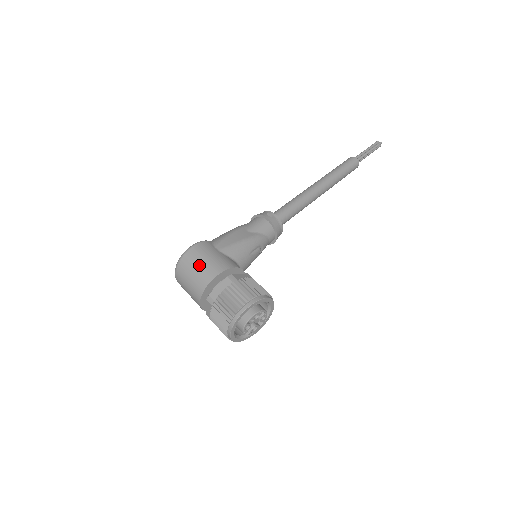
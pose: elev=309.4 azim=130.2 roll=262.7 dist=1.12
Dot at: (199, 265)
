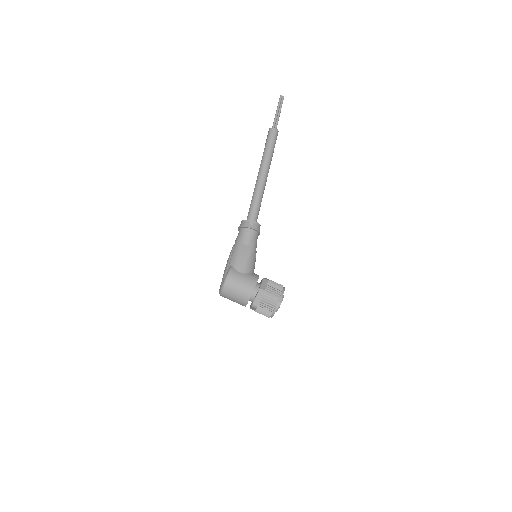
Dot at: (238, 290)
